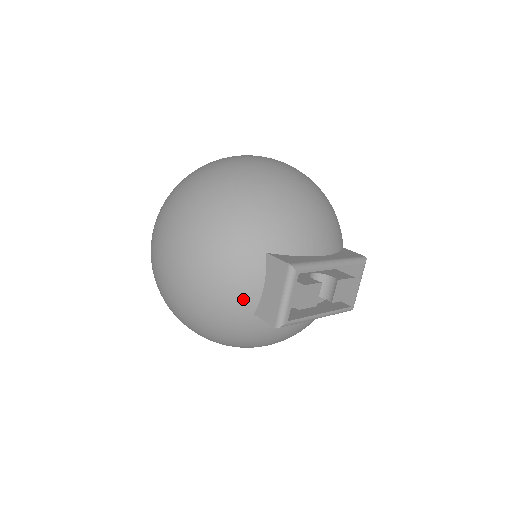
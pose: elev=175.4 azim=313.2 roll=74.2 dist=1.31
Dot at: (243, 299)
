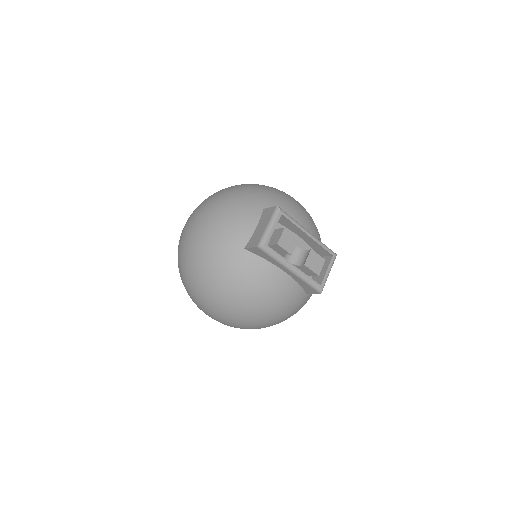
Dot at: (239, 234)
